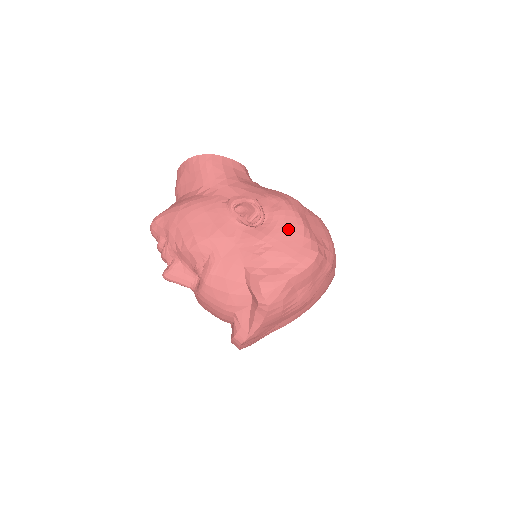
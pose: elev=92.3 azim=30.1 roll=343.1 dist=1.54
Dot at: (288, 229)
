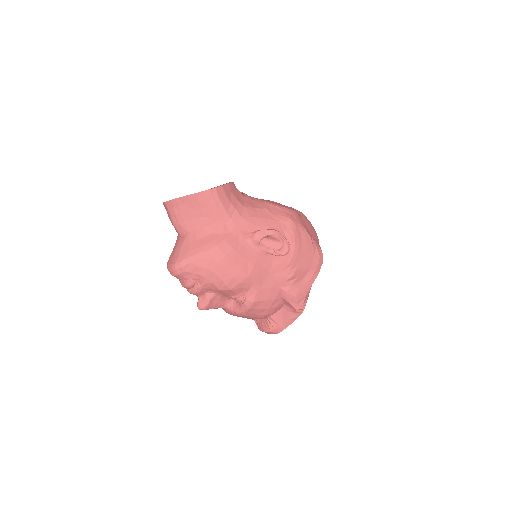
Dot at: (303, 246)
